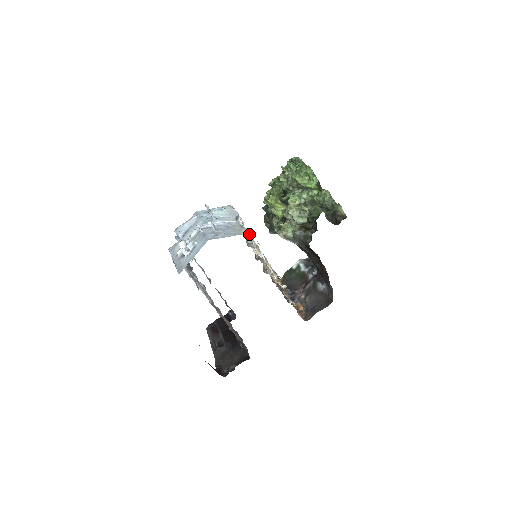
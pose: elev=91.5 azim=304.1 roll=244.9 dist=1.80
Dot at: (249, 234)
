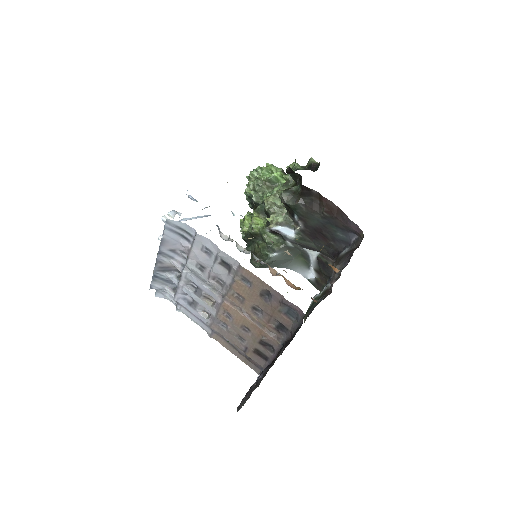
Dot at: occluded
